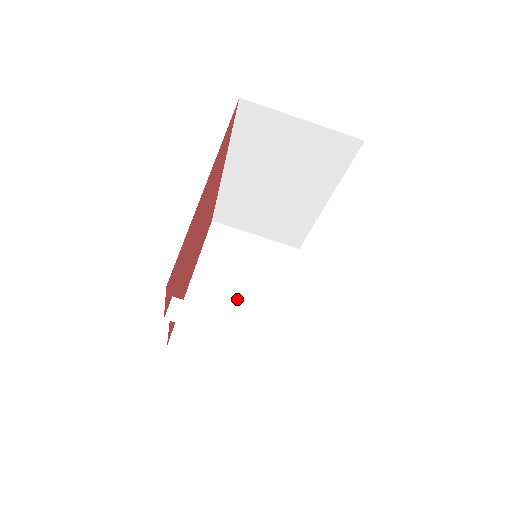
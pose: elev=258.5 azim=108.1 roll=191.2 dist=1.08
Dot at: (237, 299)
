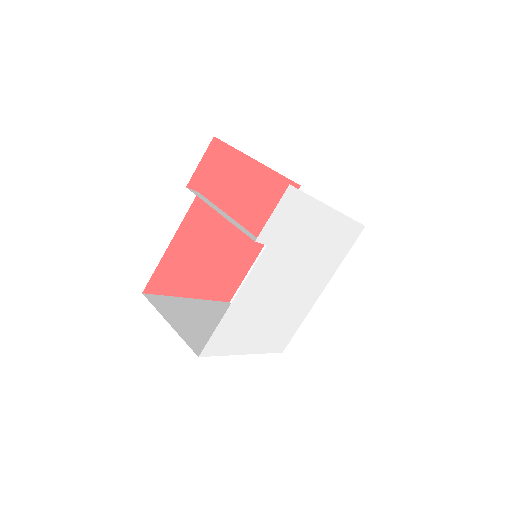
Dot at: (213, 324)
